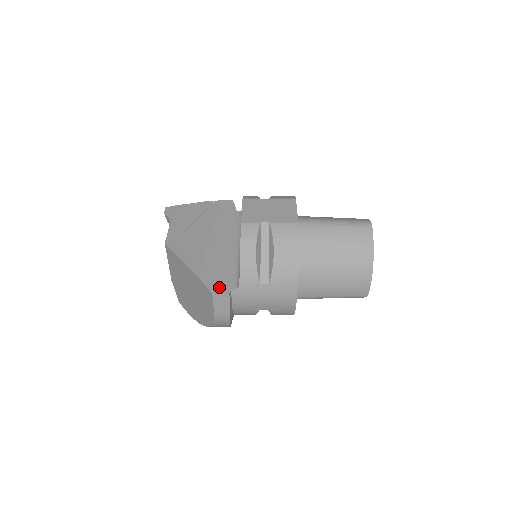
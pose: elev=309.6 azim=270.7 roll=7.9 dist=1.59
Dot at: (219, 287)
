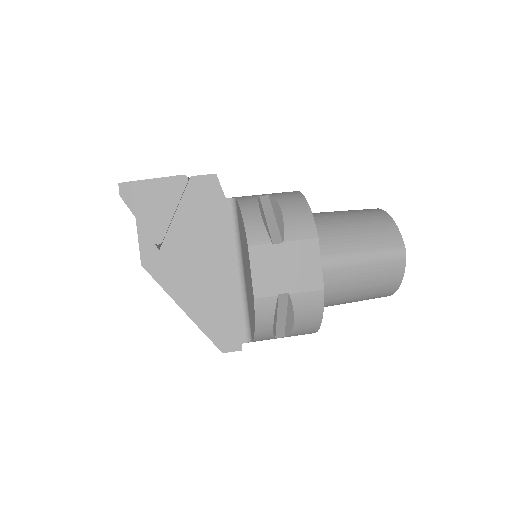
Dot at: (228, 343)
